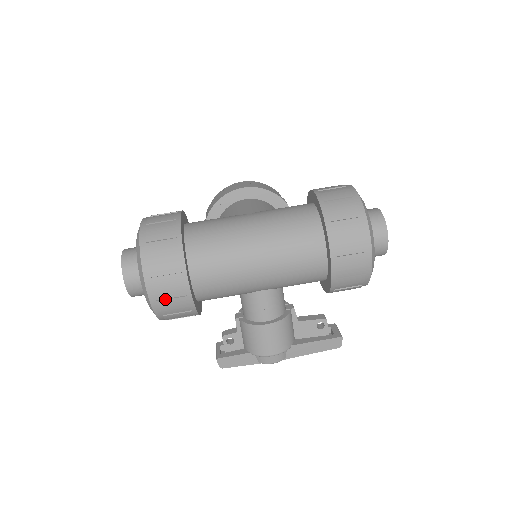
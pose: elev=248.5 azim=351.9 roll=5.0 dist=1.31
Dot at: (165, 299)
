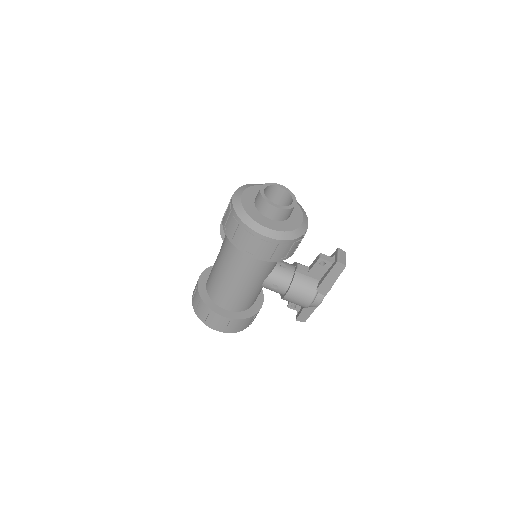
Dot at: (226, 328)
